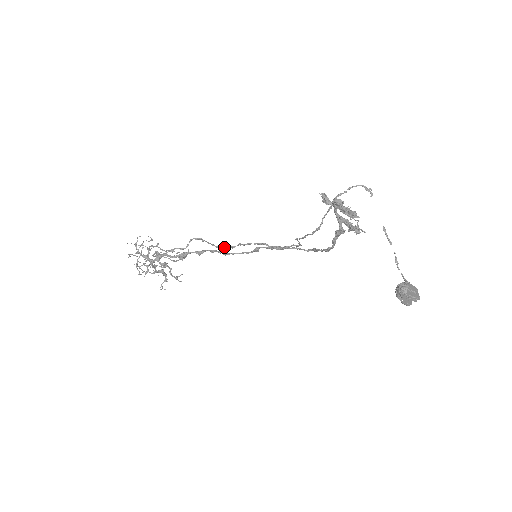
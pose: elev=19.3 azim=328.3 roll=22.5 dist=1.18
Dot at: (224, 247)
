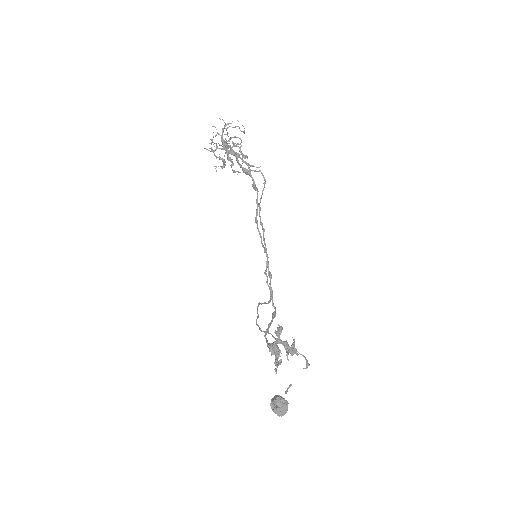
Dot at: (259, 214)
